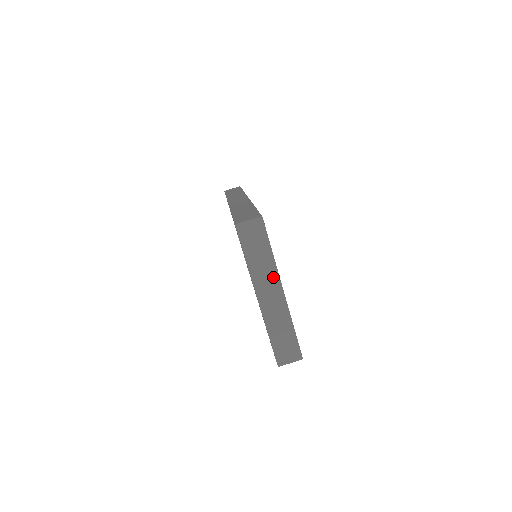
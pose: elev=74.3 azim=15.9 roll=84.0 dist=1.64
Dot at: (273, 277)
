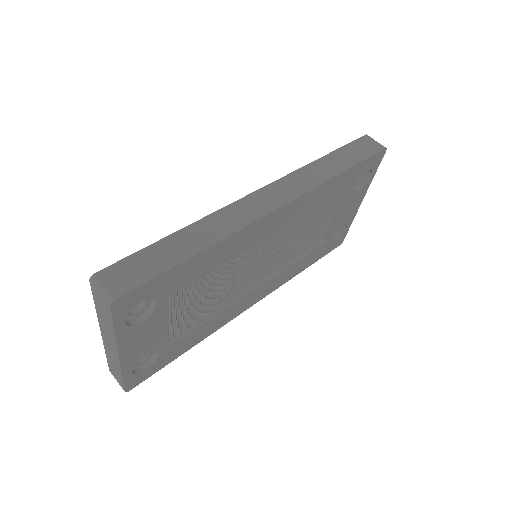
Dot at: (113, 339)
